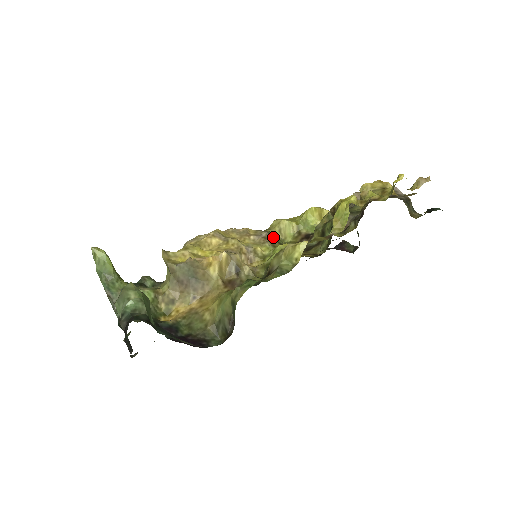
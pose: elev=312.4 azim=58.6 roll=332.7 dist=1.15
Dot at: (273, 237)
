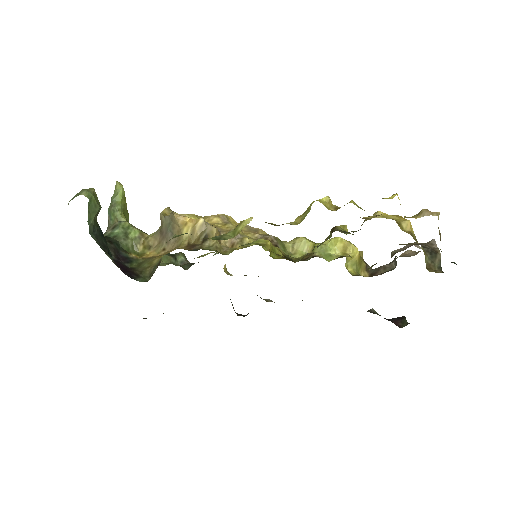
Dot at: (277, 243)
